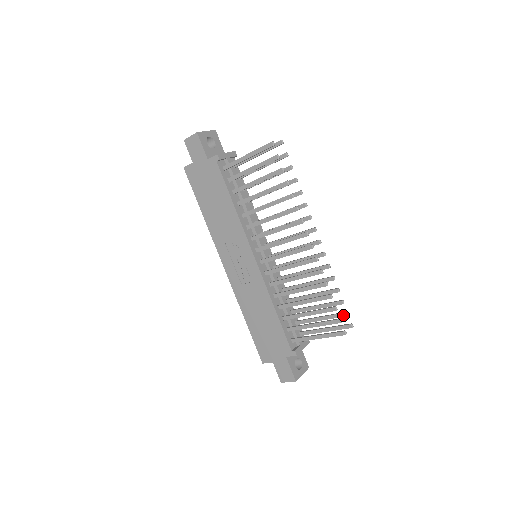
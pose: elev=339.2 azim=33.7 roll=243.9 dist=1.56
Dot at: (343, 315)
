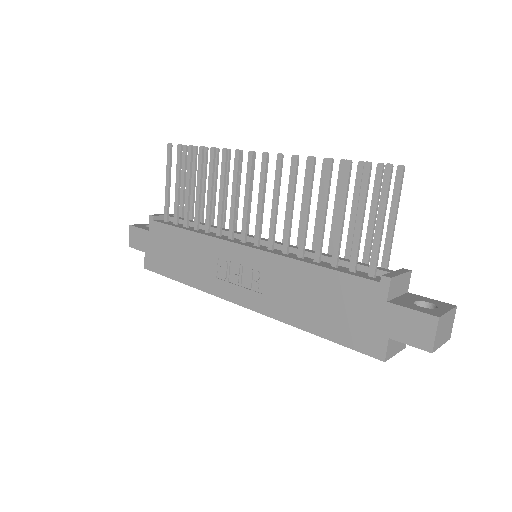
Dot at: (379, 172)
